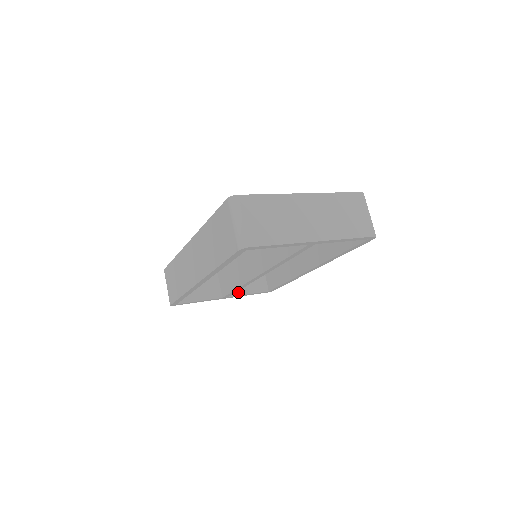
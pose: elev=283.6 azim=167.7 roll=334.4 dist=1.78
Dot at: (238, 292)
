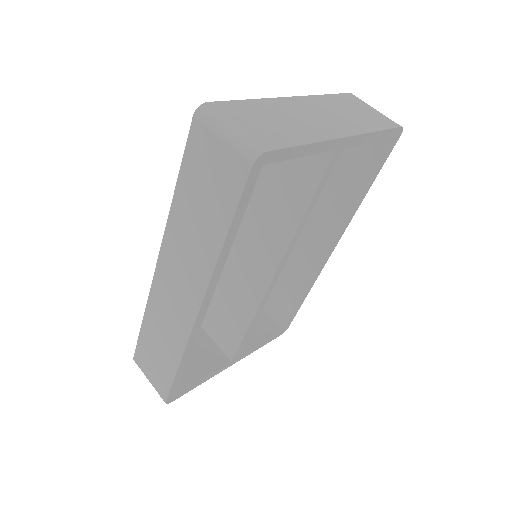
Dot at: (247, 347)
